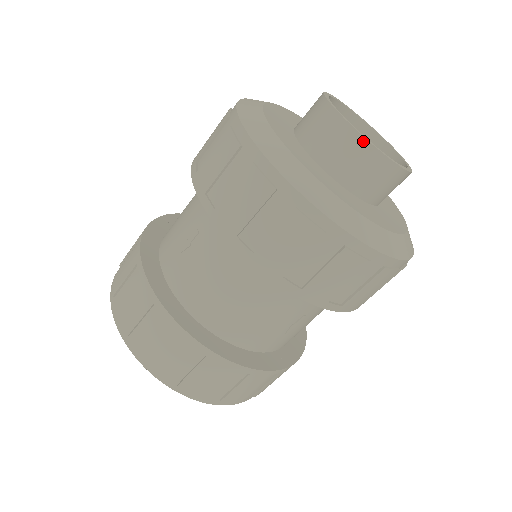
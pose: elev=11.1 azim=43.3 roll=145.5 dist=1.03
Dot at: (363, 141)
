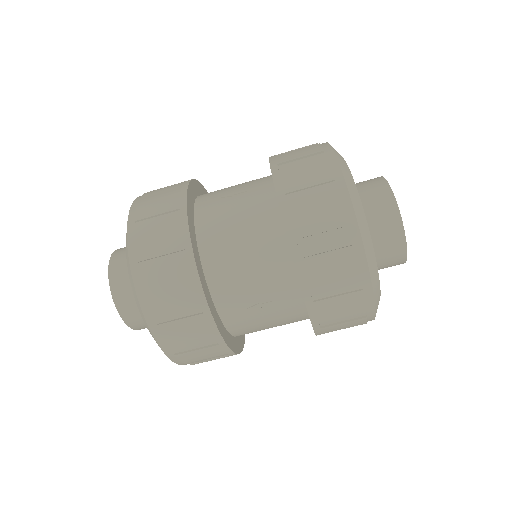
Dot at: (395, 206)
